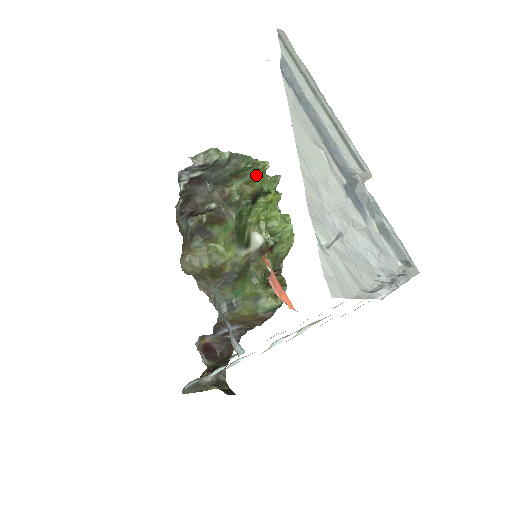
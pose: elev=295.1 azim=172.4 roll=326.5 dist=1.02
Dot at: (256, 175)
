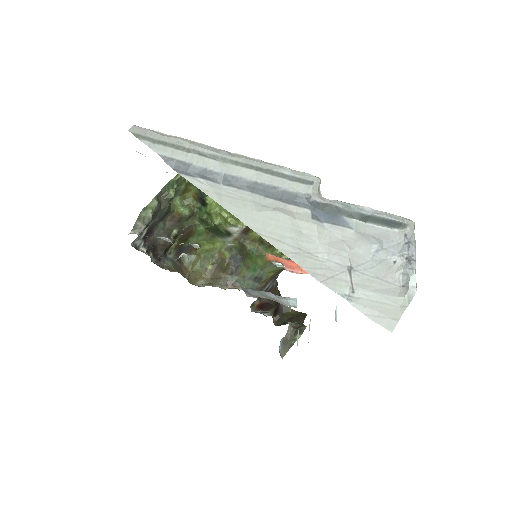
Dot at: (185, 184)
